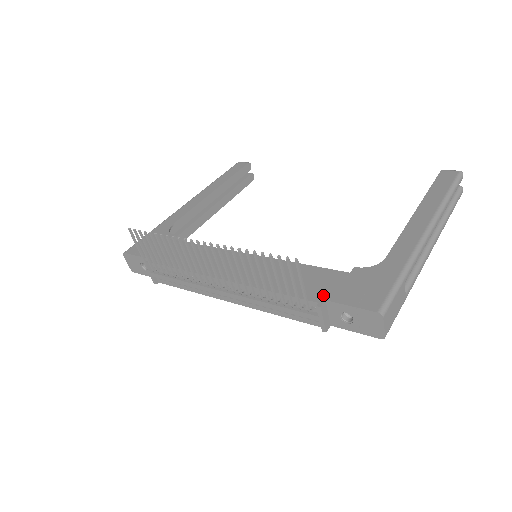
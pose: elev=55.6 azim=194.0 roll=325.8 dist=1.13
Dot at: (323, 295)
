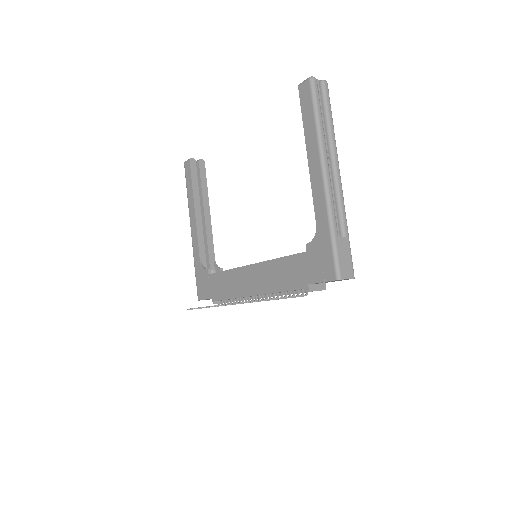
Dot at: (305, 281)
